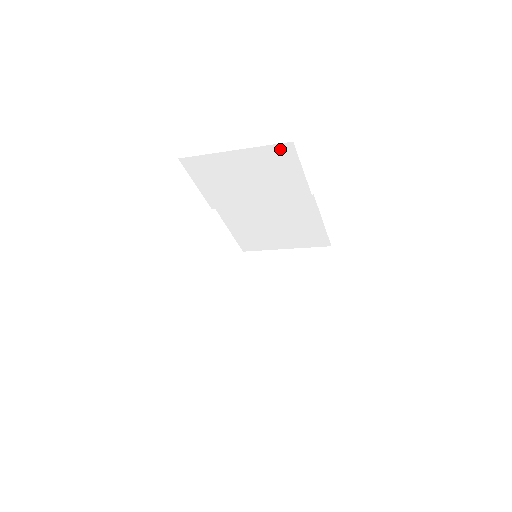
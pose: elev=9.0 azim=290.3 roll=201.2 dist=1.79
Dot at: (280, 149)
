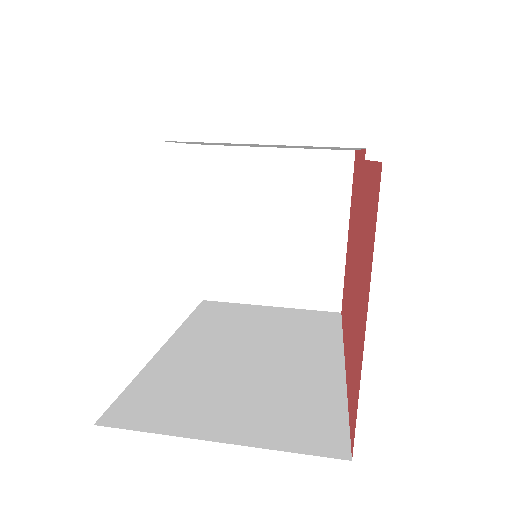
Dot at: occluded
